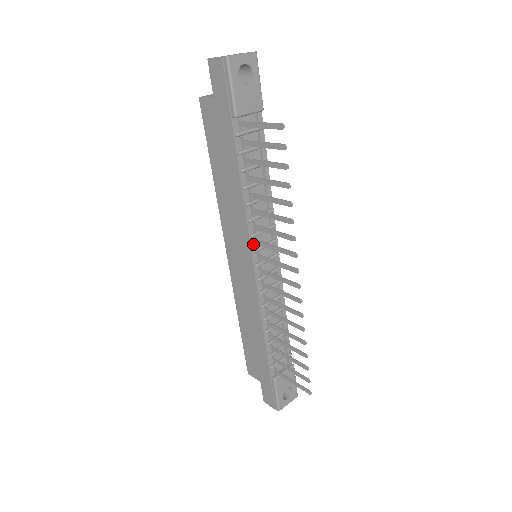
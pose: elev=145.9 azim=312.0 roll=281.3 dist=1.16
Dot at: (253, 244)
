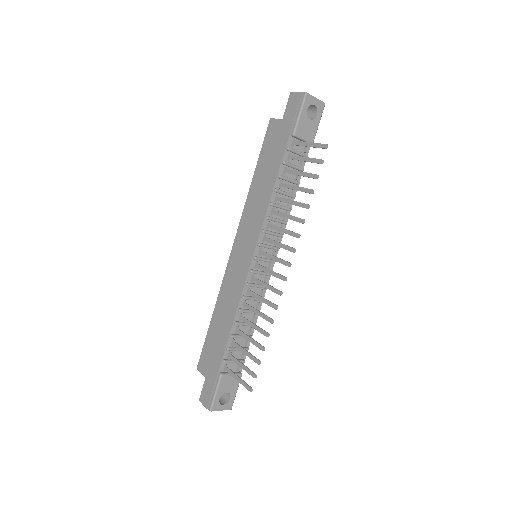
Dot at: (261, 239)
